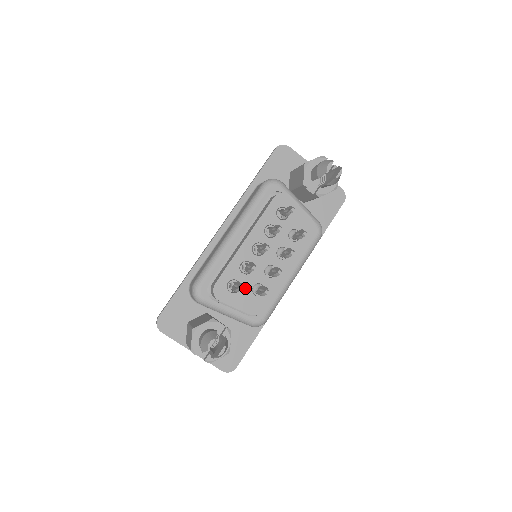
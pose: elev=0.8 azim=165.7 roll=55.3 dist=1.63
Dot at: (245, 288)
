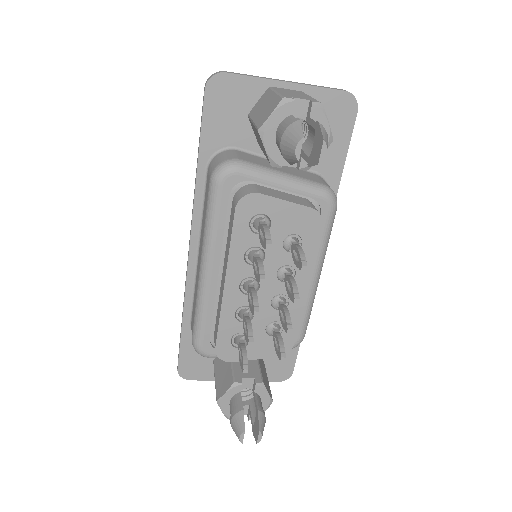
Dot at: (256, 335)
